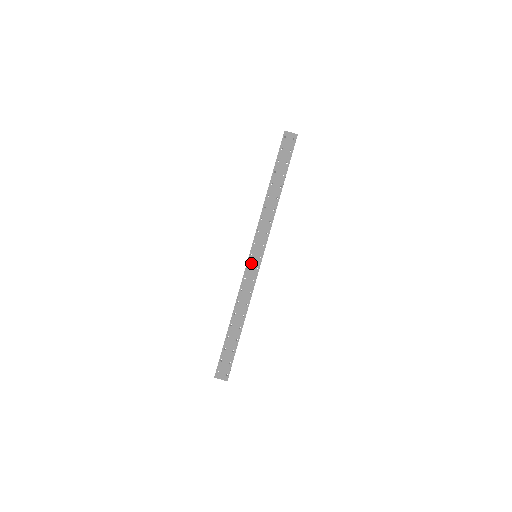
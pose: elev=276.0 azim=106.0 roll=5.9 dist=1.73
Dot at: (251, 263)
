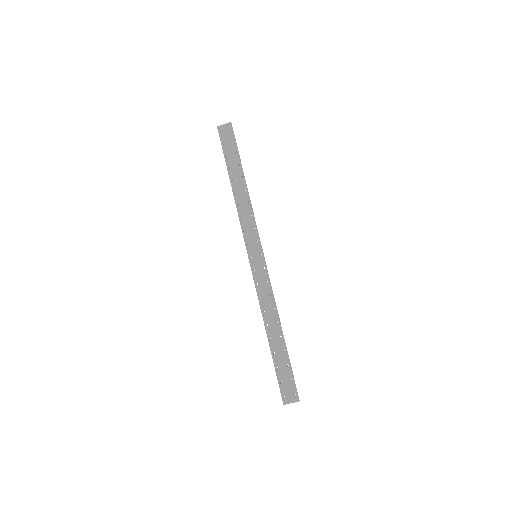
Dot at: (255, 265)
